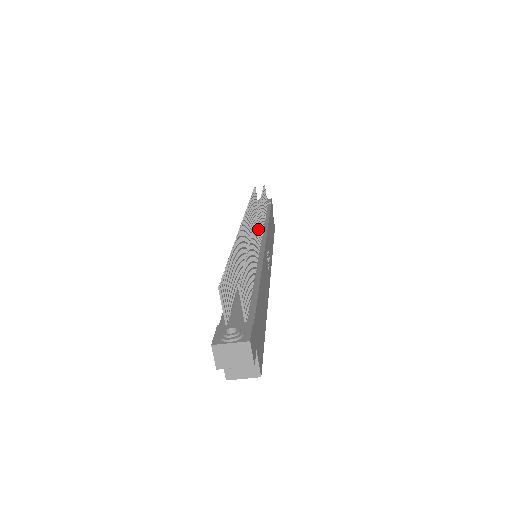
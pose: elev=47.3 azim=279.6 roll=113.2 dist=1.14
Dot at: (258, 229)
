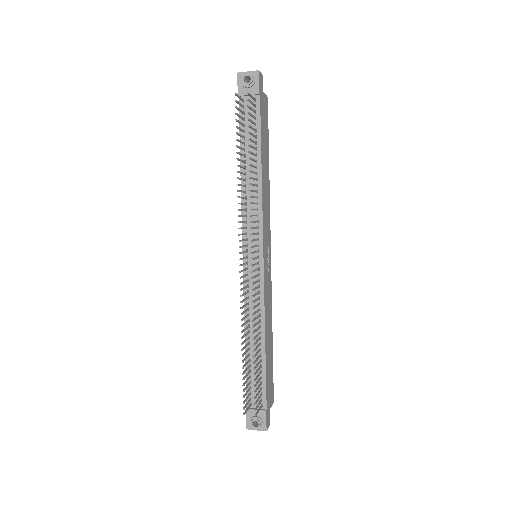
Dot at: occluded
